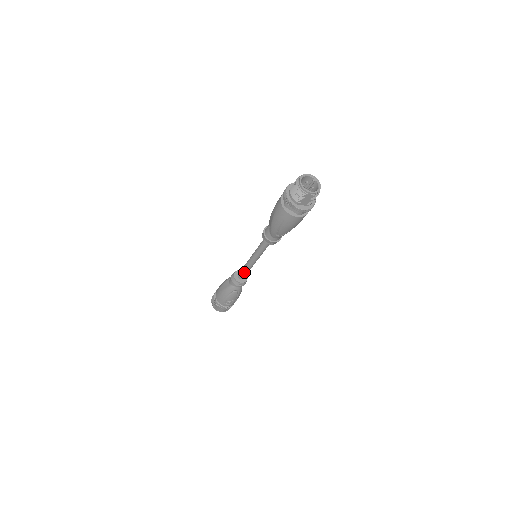
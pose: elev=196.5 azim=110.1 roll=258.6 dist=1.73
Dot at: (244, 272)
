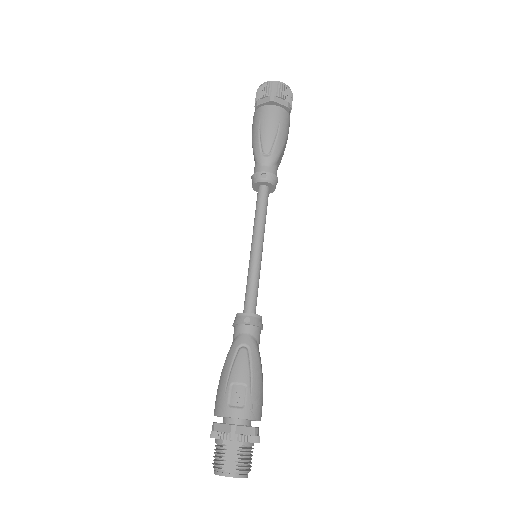
Dot at: occluded
